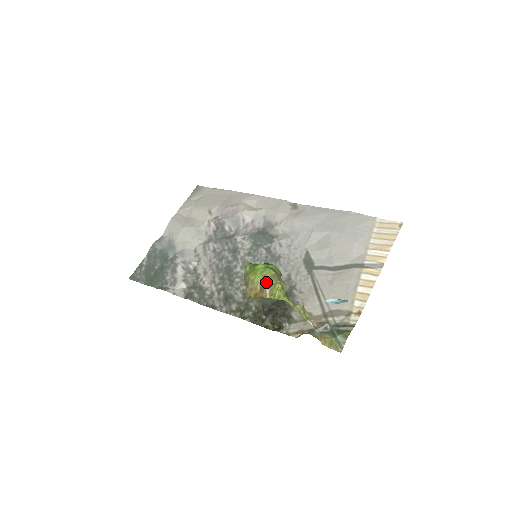
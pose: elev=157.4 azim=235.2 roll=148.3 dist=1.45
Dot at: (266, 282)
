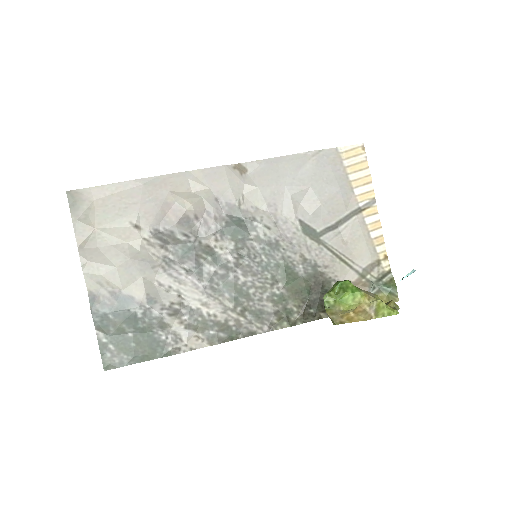
Dot at: (367, 307)
